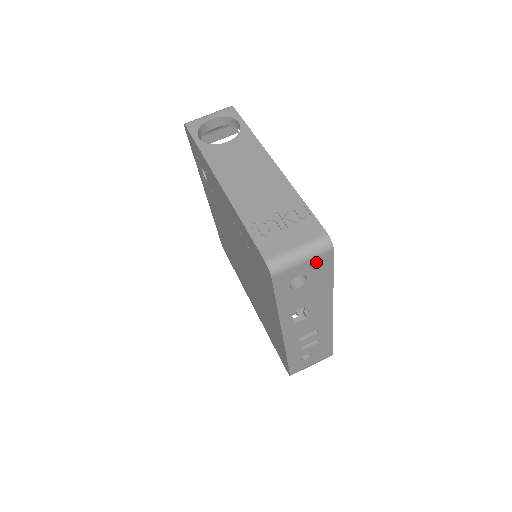
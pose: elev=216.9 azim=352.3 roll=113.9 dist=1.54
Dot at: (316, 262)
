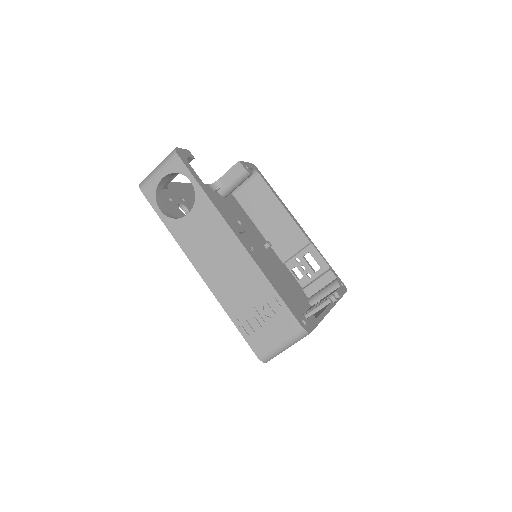
Dot at: occluded
